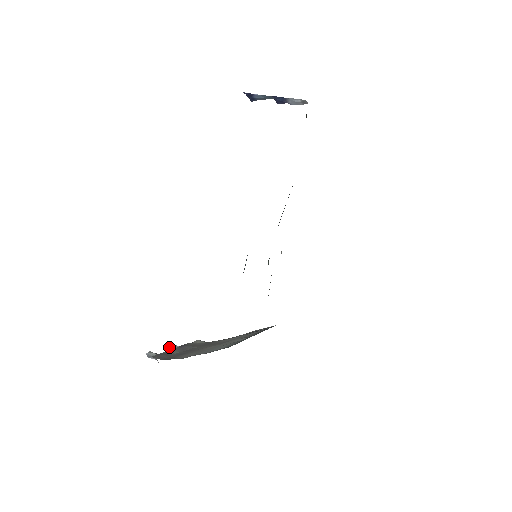
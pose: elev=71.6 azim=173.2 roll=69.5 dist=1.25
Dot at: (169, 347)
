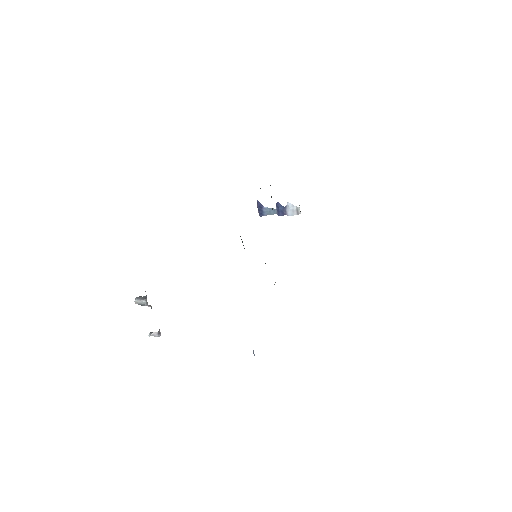
Dot at: (150, 333)
